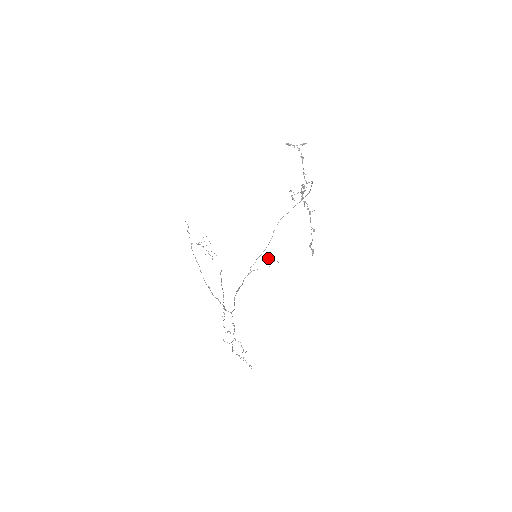
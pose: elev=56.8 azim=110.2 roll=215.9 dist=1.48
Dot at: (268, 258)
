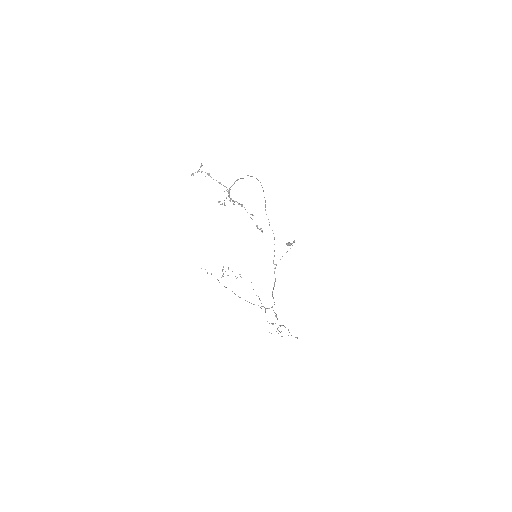
Dot at: occluded
